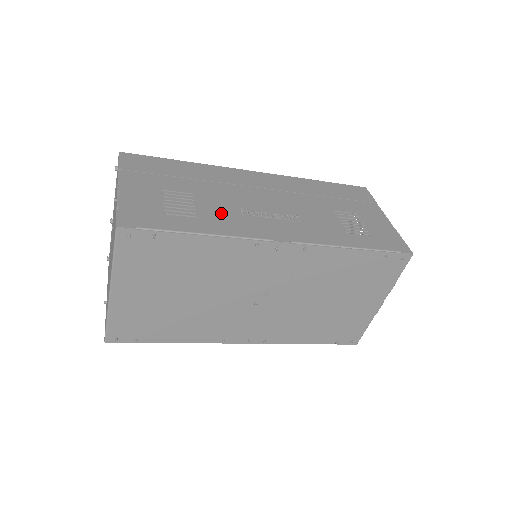
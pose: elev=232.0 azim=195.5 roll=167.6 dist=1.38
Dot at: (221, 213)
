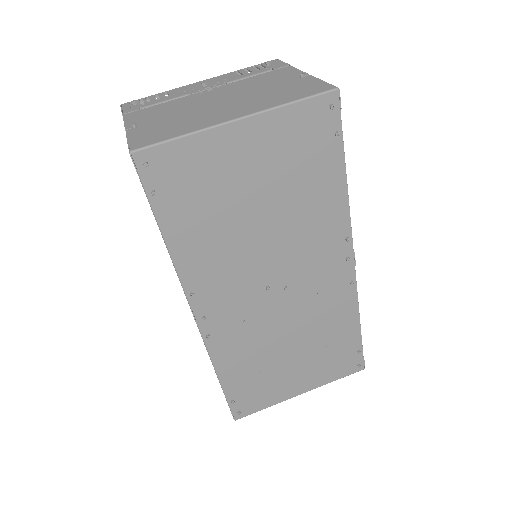
Dot at: occluded
